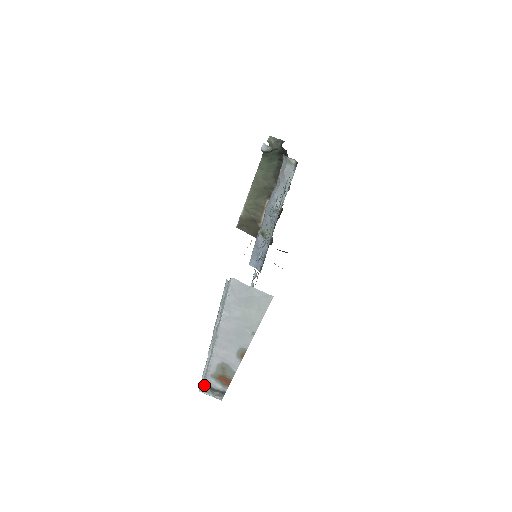
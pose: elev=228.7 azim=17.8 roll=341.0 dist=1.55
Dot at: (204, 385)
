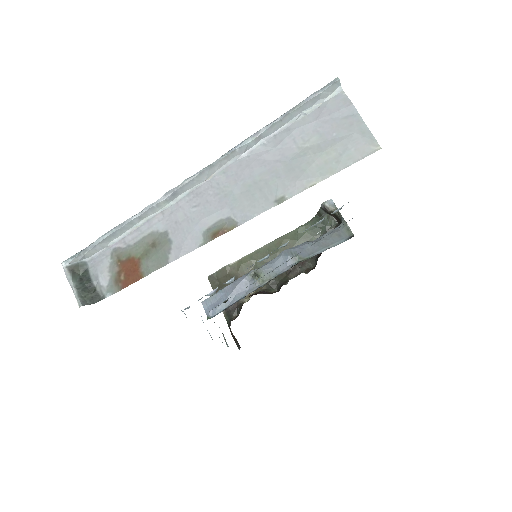
Dot at: (81, 261)
